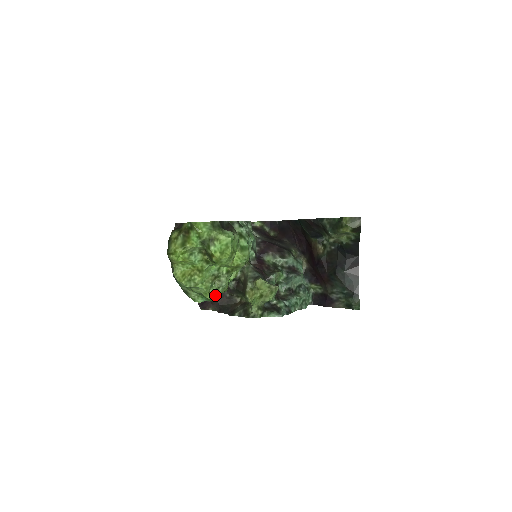
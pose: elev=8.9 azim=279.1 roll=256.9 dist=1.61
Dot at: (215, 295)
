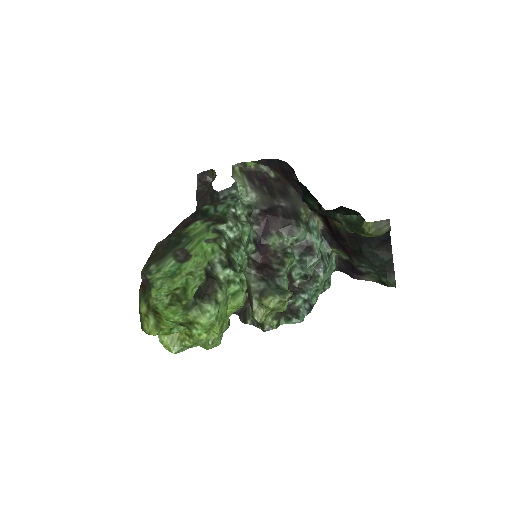
Dot at: (216, 341)
